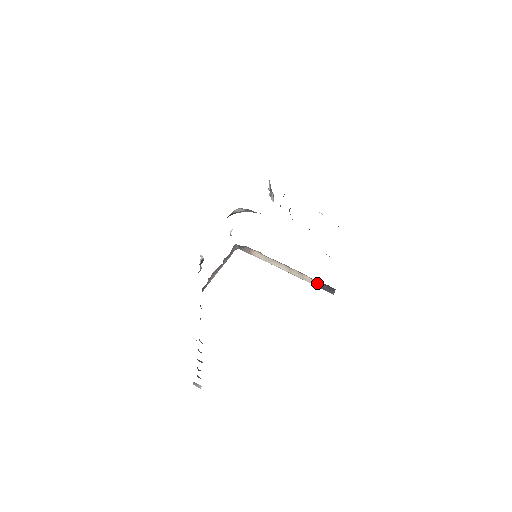
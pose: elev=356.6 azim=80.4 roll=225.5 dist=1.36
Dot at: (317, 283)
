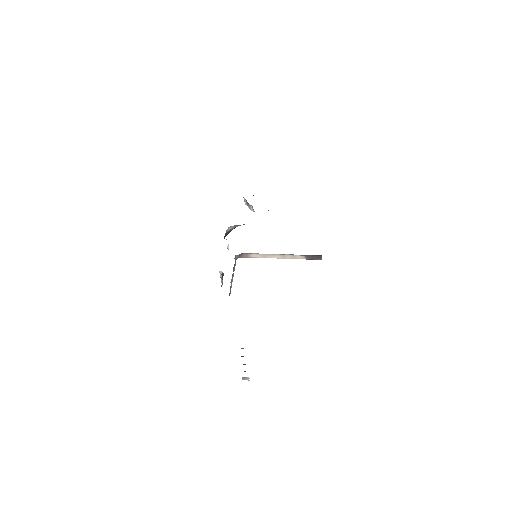
Dot at: (307, 257)
